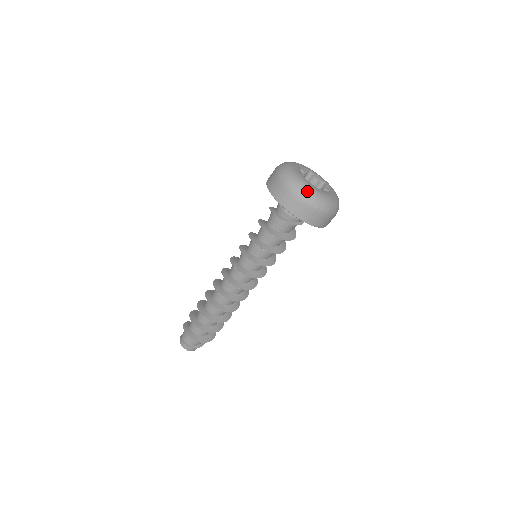
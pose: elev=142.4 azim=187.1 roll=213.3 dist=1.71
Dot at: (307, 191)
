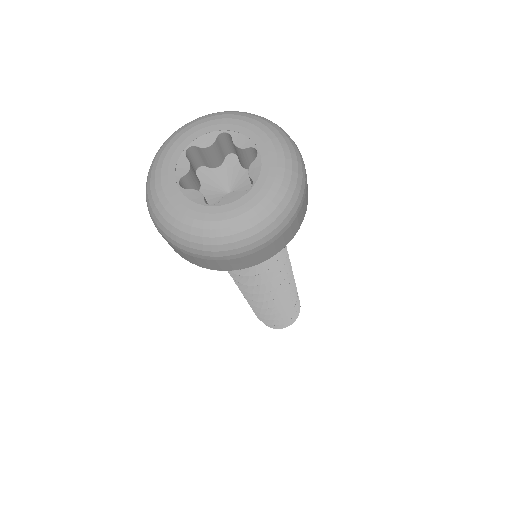
Dot at: (250, 230)
